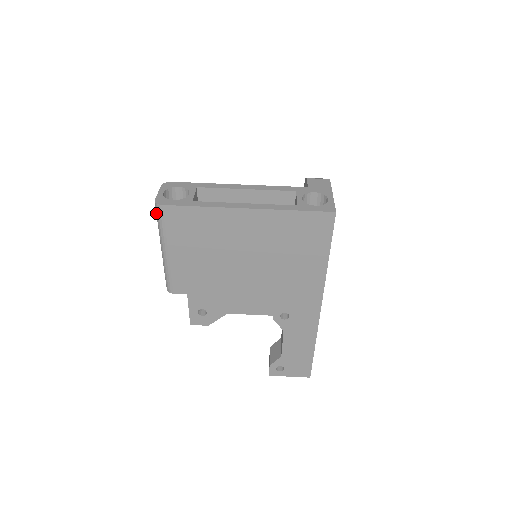
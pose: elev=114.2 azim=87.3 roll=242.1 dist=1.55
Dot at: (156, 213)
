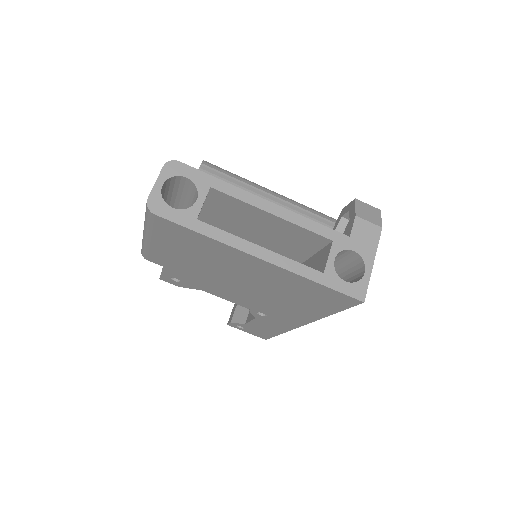
Dot at: occluded
